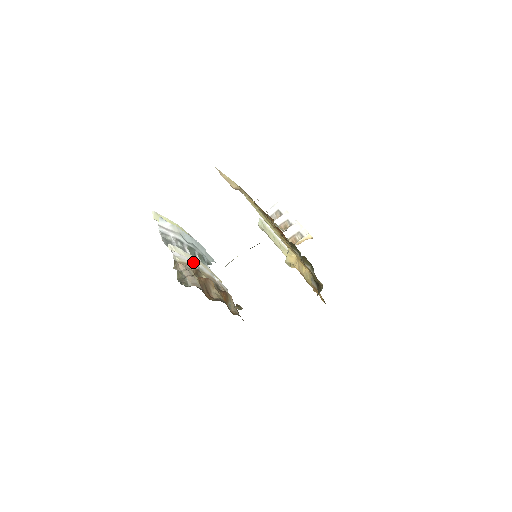
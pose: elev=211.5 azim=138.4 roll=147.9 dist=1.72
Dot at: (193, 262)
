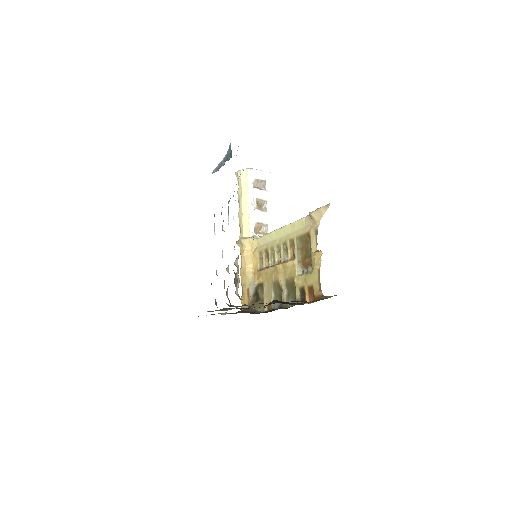
Dot at: occluded
